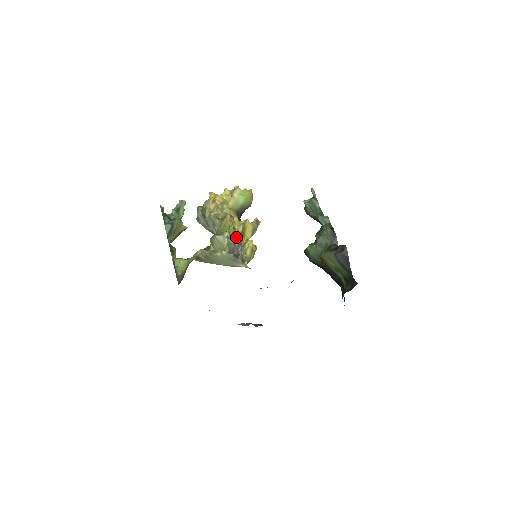
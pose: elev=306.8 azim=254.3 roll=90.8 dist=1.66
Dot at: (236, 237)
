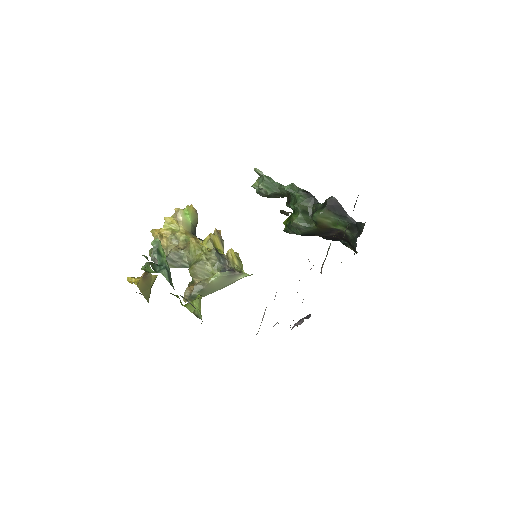
Dot at: (216, 254)
